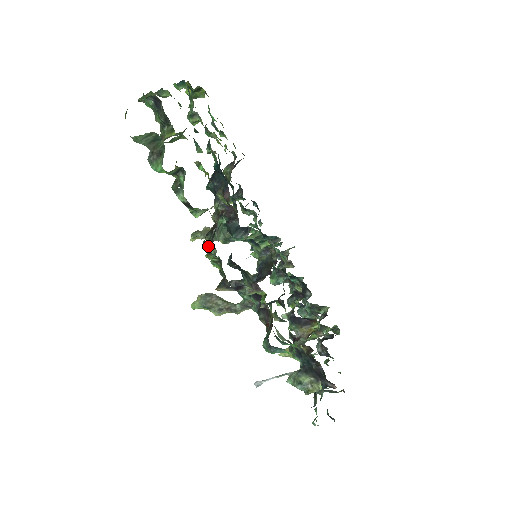
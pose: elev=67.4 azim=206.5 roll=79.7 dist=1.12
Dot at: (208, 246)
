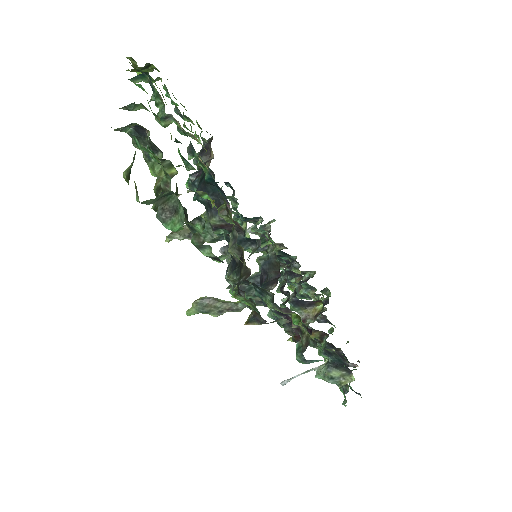
Dot at: (233, 285)
